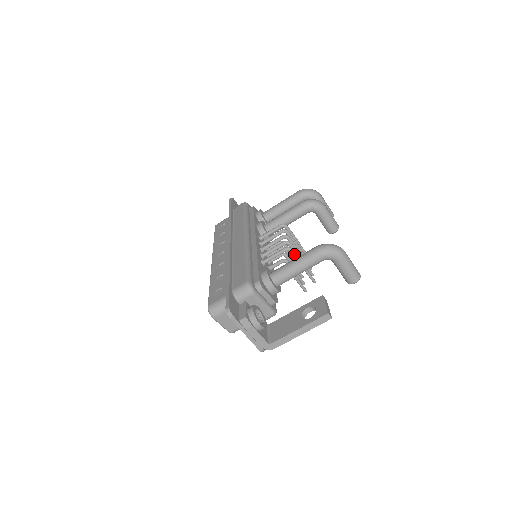
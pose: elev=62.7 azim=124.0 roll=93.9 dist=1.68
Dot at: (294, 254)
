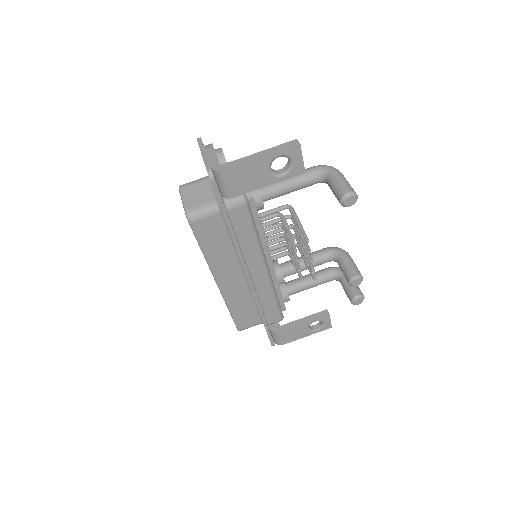
Dot at: (292, 209)
